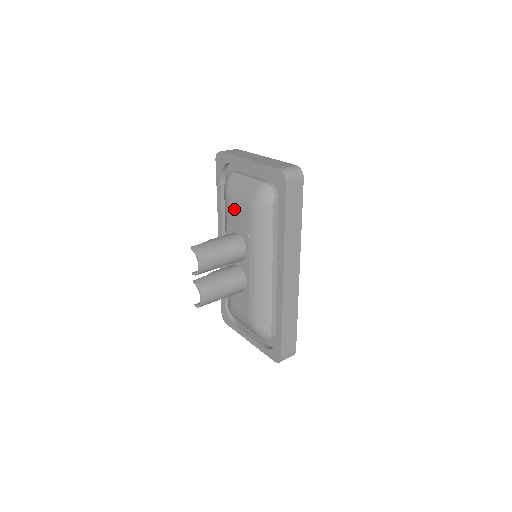
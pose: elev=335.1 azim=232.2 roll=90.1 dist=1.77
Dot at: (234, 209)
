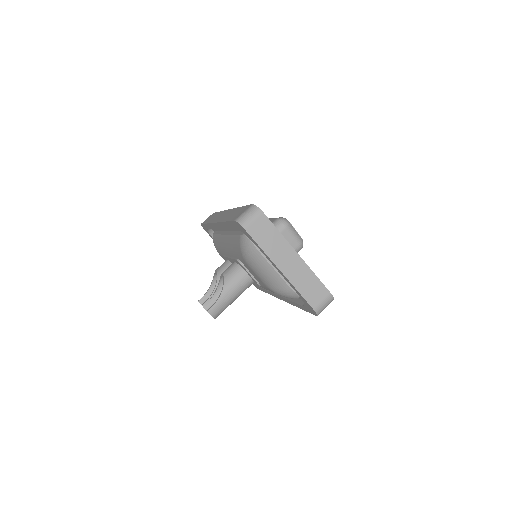
Dot at: (250, 269)
